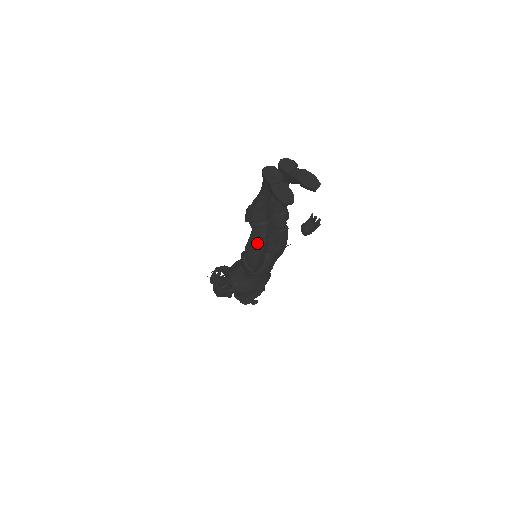
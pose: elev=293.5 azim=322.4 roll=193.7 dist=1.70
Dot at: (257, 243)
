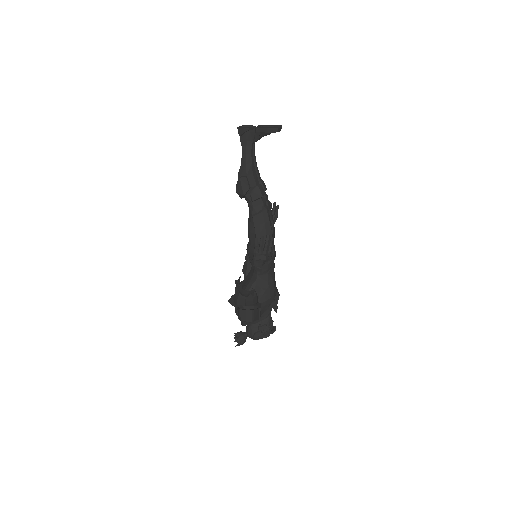
Dot at: (263, 210)
